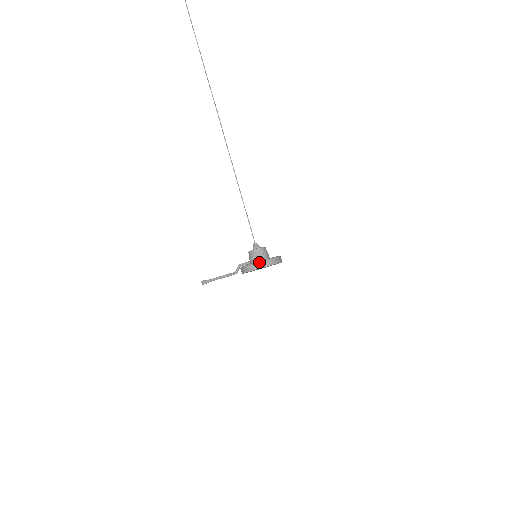
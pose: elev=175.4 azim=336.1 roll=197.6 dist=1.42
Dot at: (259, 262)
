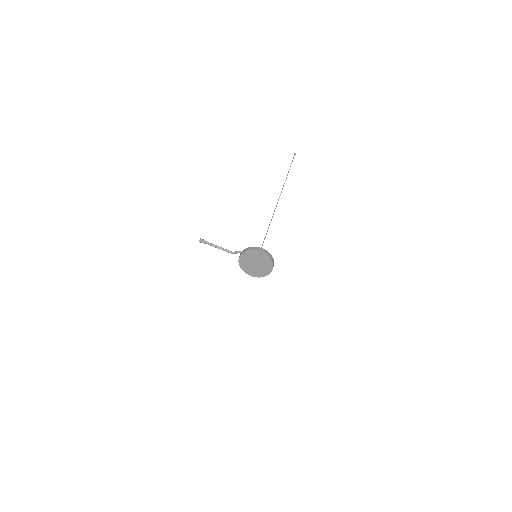
Dot at: occluded
